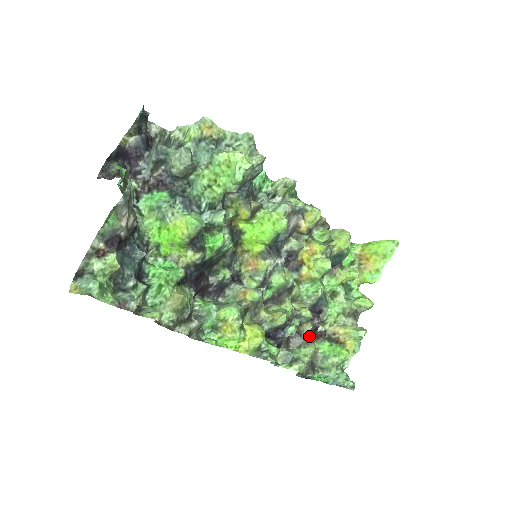
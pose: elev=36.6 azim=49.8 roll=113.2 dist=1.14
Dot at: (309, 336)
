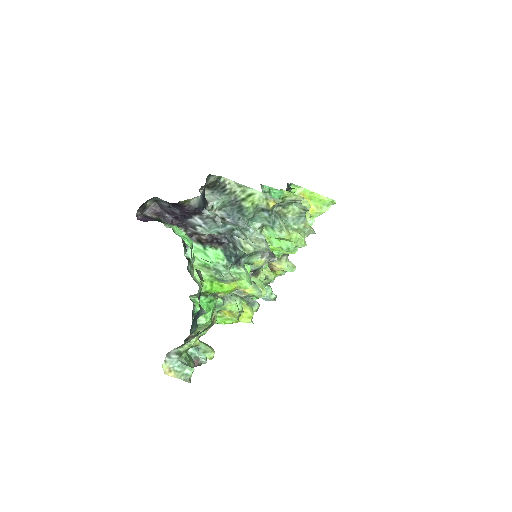
Dot at: occluded
